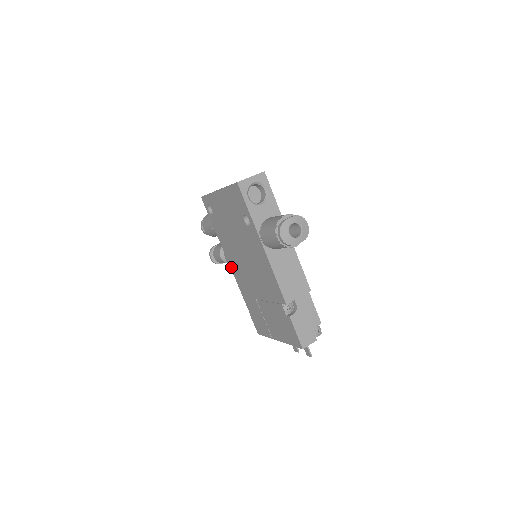
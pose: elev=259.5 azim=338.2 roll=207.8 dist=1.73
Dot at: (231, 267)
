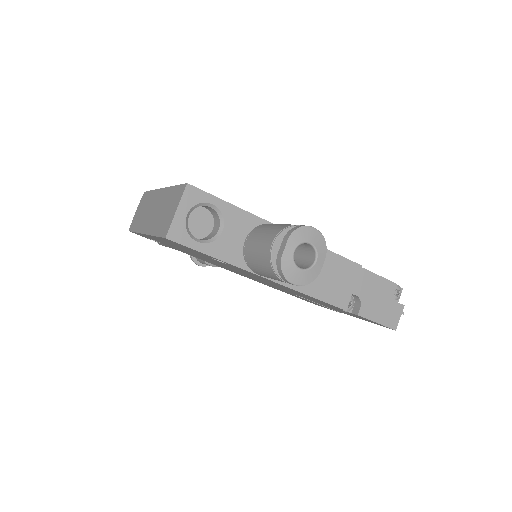
Dot at: occluded
